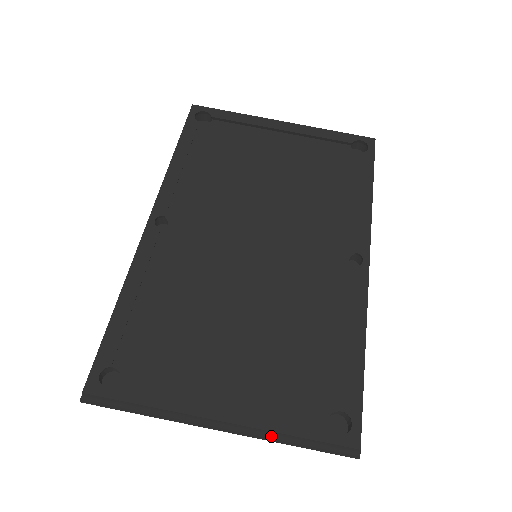
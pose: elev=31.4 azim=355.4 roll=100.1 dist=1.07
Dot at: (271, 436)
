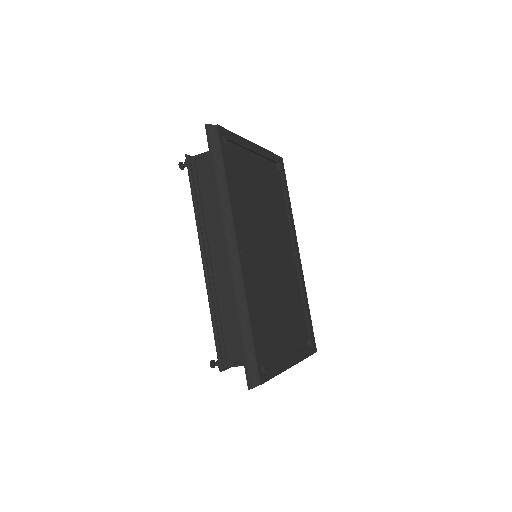
Dot at: occluded
